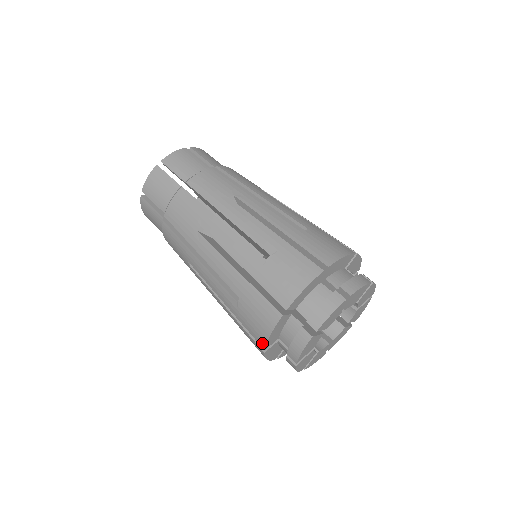
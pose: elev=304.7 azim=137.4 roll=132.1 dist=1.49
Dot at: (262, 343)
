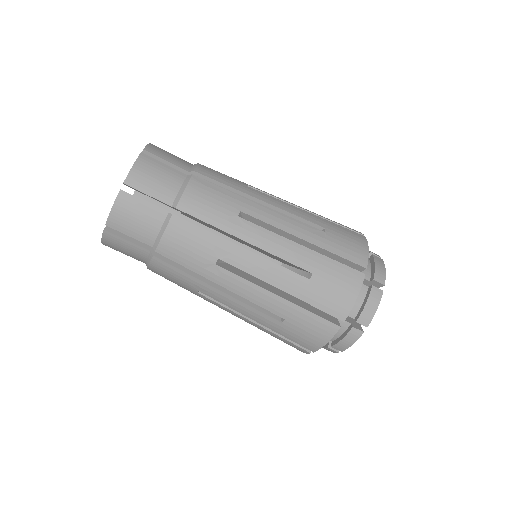
Dot at: occluded
